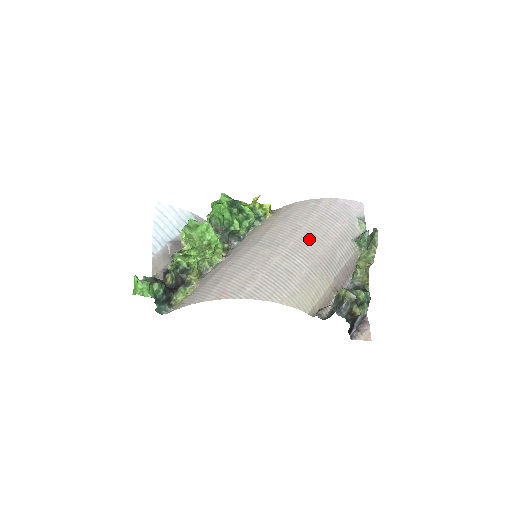
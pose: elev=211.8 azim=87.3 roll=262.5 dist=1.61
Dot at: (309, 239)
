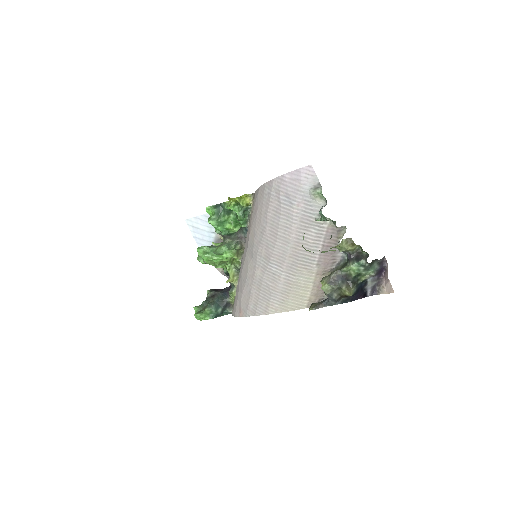
Dot at: (274, 242)
